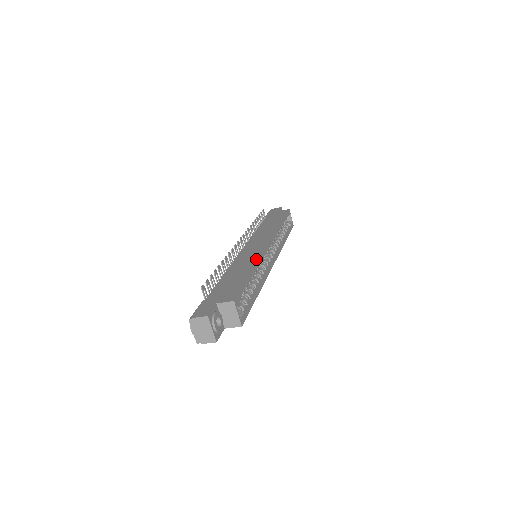
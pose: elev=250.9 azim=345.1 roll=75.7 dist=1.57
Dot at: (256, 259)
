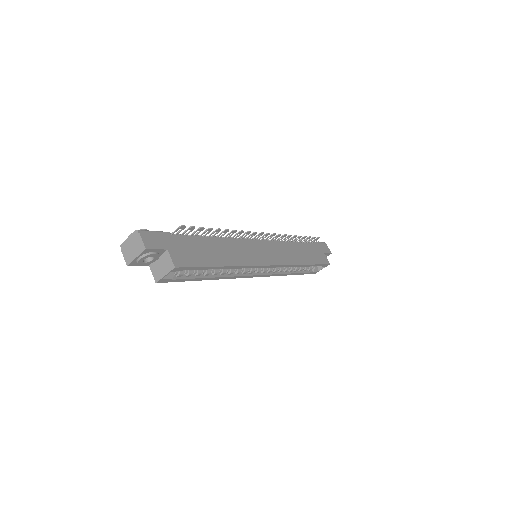
Dot at: (245, 262)
